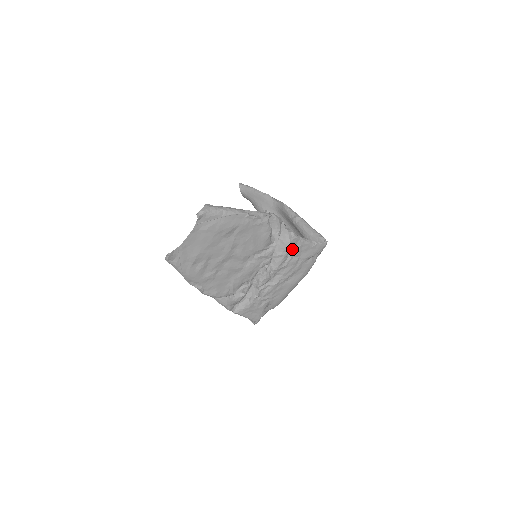
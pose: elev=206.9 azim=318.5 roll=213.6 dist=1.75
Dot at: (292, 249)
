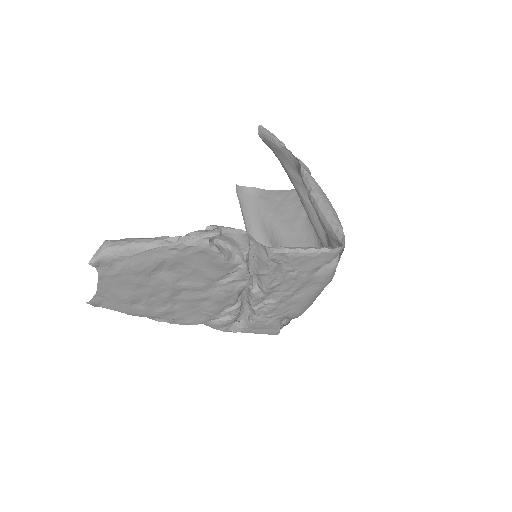
Dot at: (279, 264)
